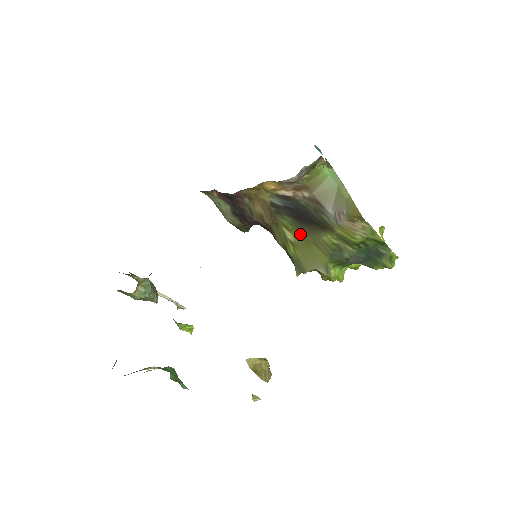
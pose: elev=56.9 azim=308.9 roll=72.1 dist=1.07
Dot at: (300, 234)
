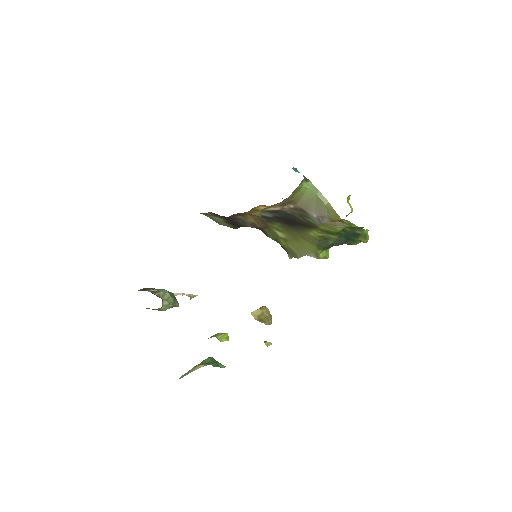
Dot at: (290, 233)
